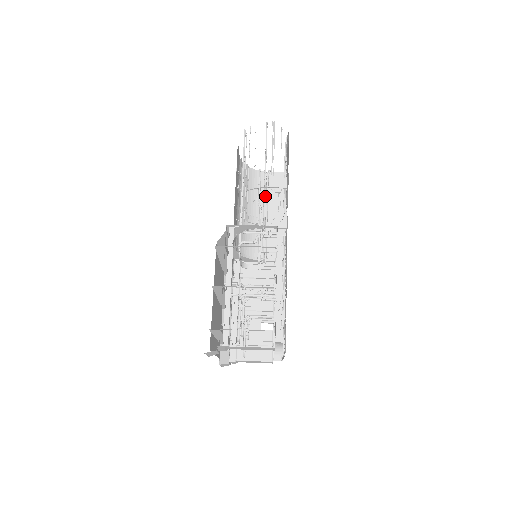
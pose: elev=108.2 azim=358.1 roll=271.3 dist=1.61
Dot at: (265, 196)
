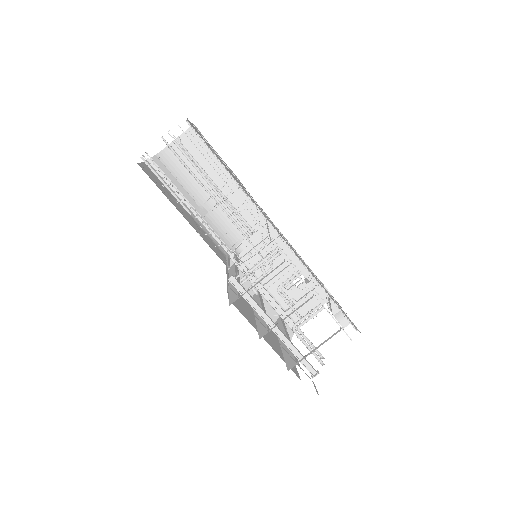
Dot at: (198, 170)
